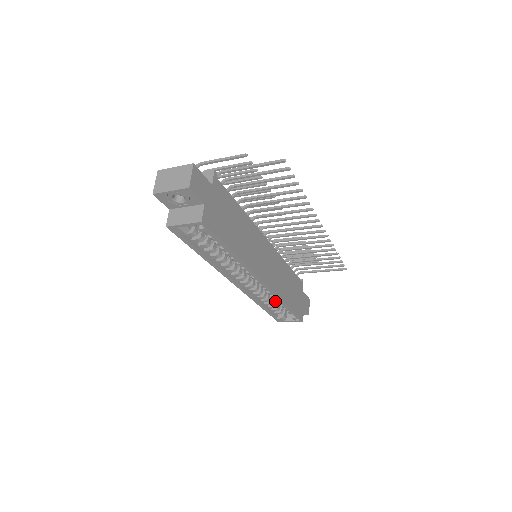
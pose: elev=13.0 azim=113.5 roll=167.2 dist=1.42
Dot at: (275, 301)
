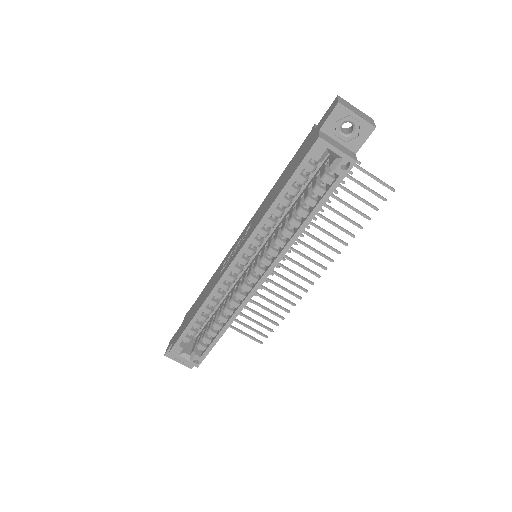
Dot at: occluded
